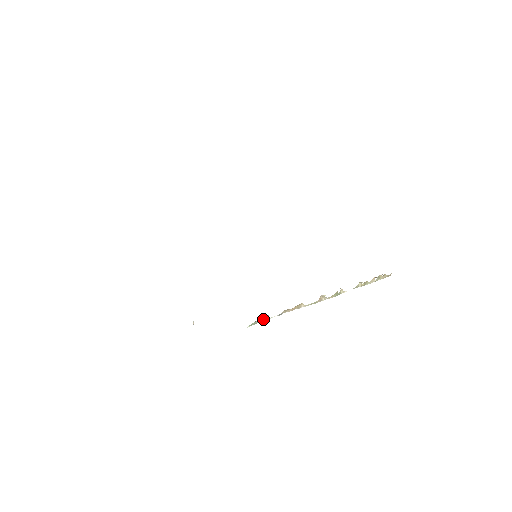
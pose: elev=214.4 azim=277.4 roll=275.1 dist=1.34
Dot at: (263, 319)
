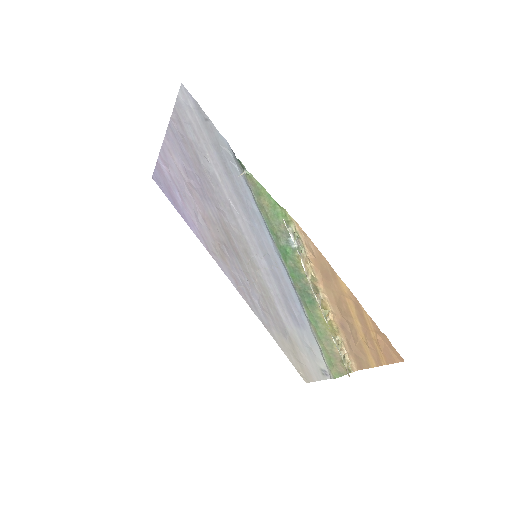
Dot at: (292, 232)
